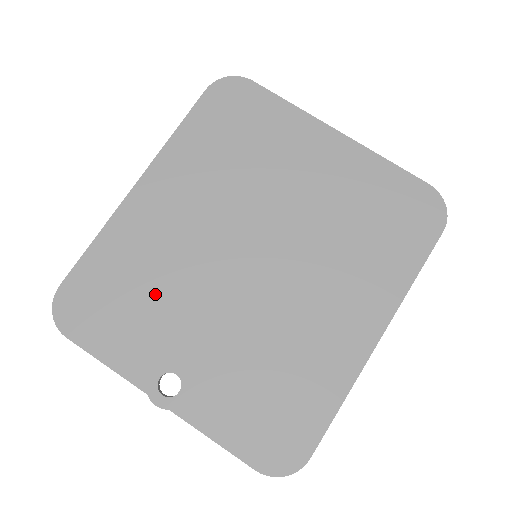
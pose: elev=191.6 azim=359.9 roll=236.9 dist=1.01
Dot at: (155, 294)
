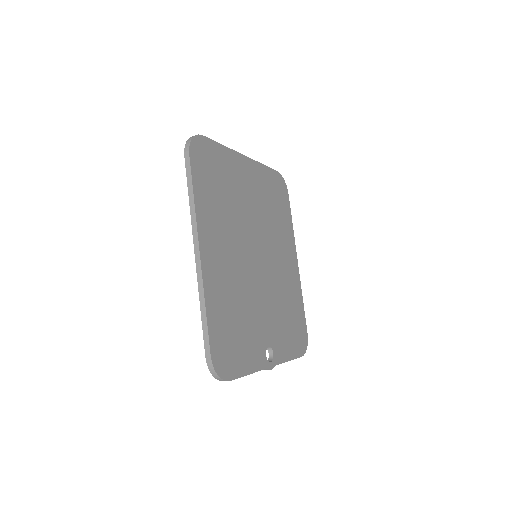
Dot at: (243, 315)
